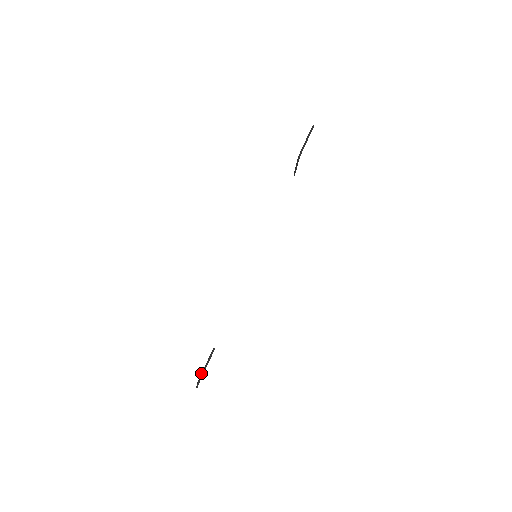
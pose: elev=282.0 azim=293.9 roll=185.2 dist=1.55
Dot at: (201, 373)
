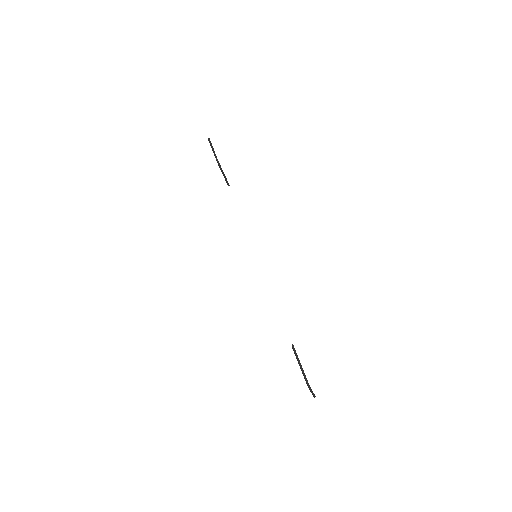
Dot at: occluded
